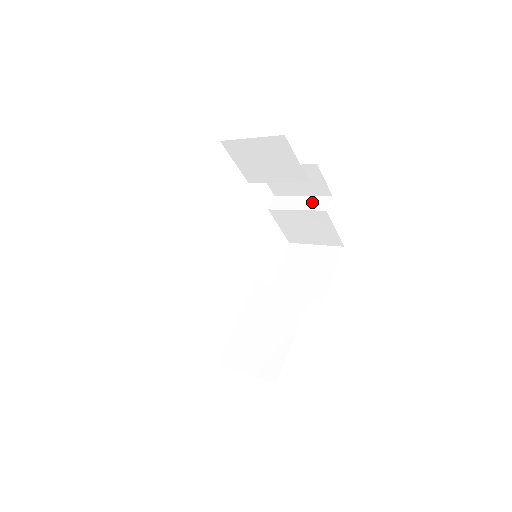
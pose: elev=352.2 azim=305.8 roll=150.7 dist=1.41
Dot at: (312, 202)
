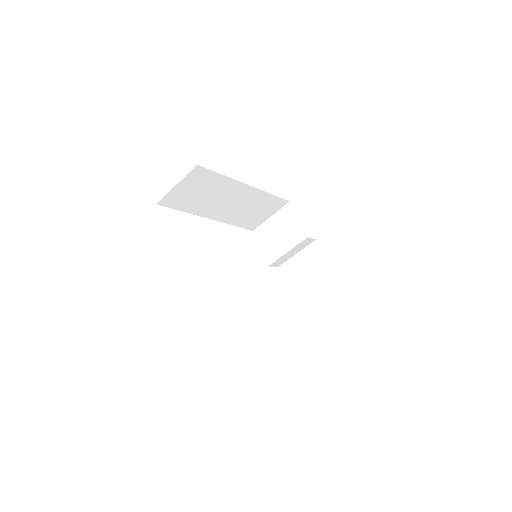
Dot at: occluded
